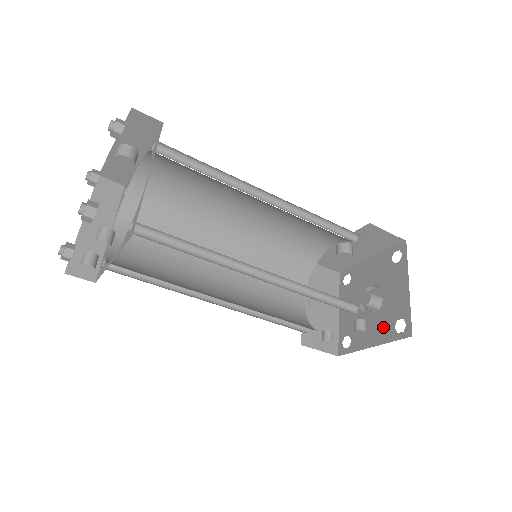
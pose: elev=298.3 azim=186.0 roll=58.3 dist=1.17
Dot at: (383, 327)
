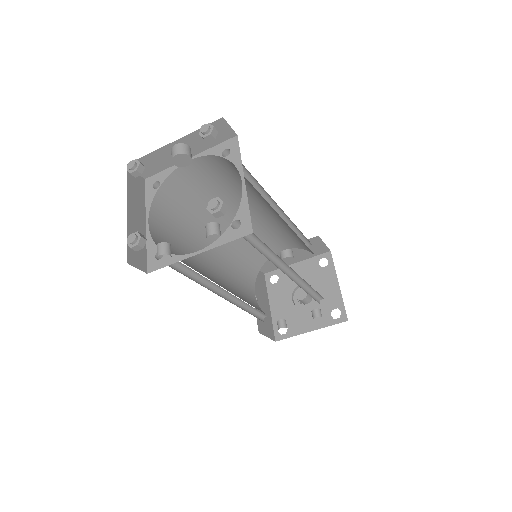
Dot at: occluded
